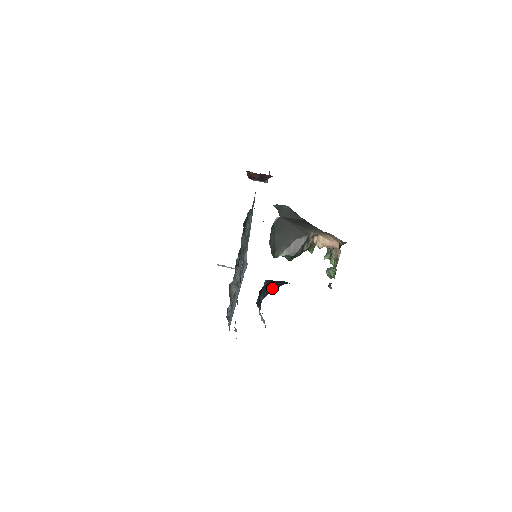
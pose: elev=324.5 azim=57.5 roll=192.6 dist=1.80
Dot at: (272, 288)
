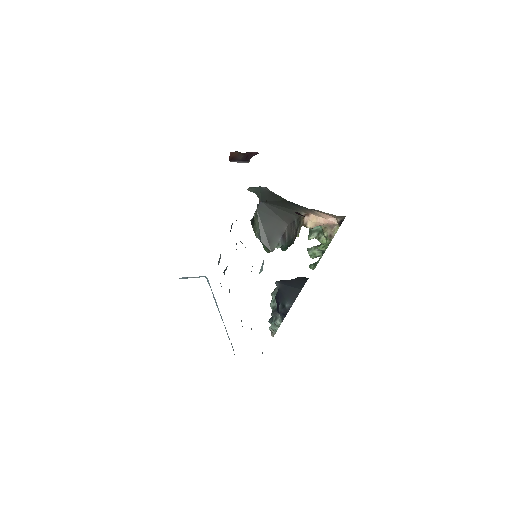
Dot at: (297, 289)
